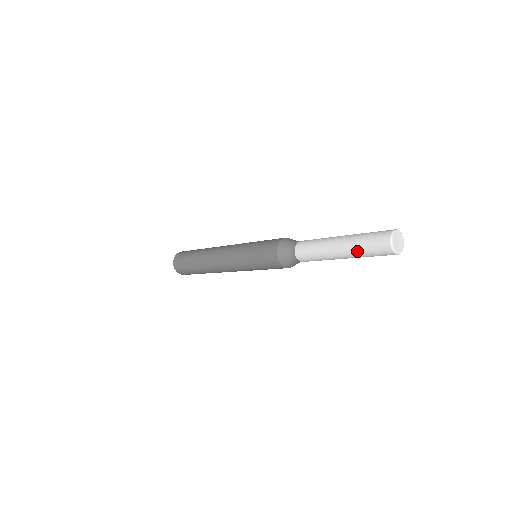
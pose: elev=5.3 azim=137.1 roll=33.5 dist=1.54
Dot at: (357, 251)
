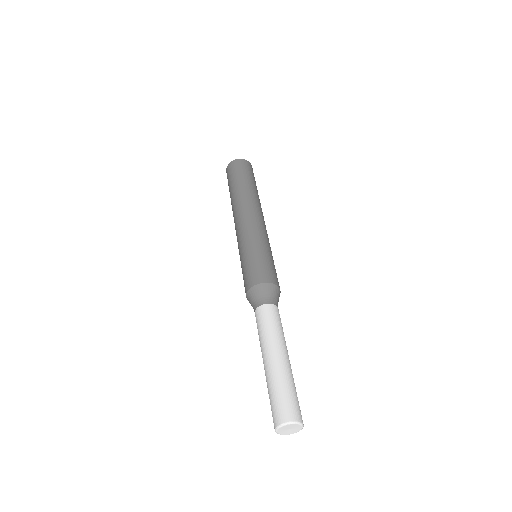
Dot at: occluded
